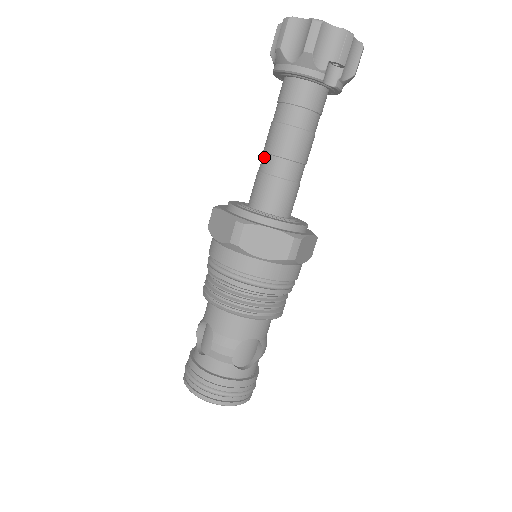
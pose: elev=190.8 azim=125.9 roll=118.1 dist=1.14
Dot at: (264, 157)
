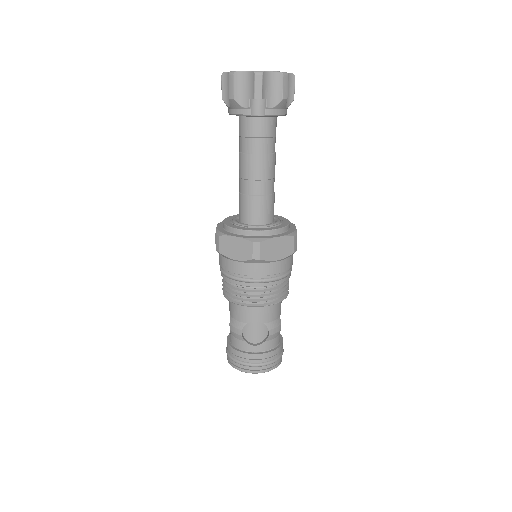
Dot at: (239, 180)
